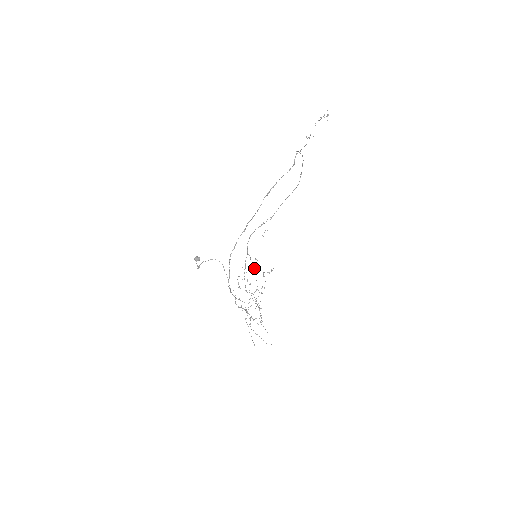
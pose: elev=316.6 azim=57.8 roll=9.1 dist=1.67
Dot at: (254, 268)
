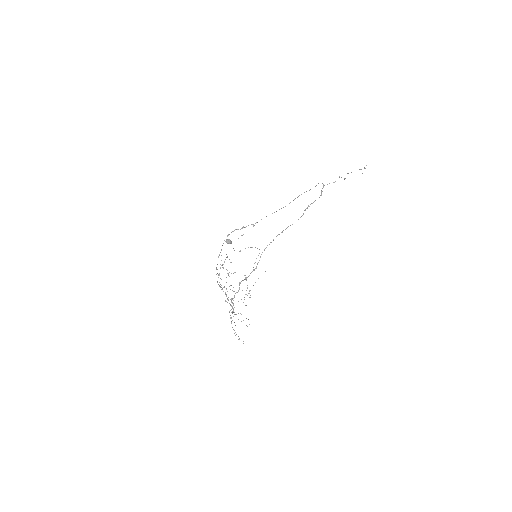
Dot at: occluded
